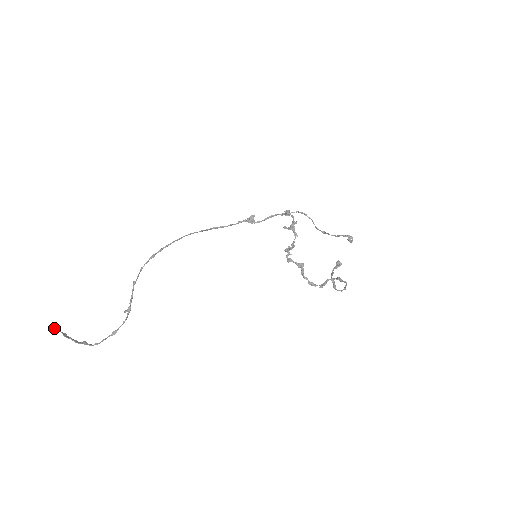
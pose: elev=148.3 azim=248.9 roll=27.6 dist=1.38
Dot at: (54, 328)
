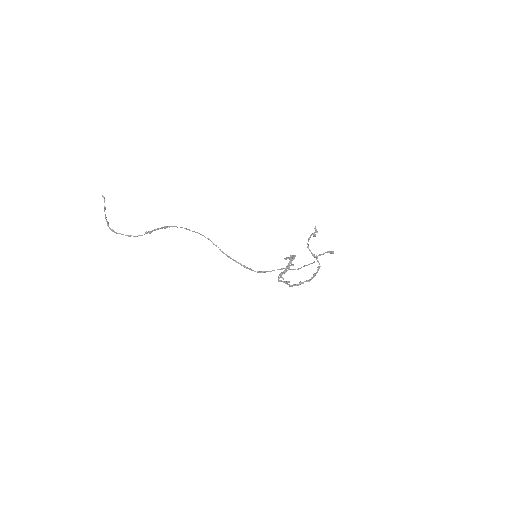
Dot at: occluded
